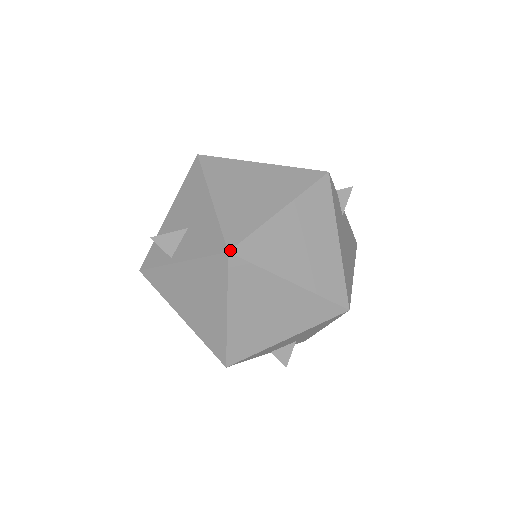
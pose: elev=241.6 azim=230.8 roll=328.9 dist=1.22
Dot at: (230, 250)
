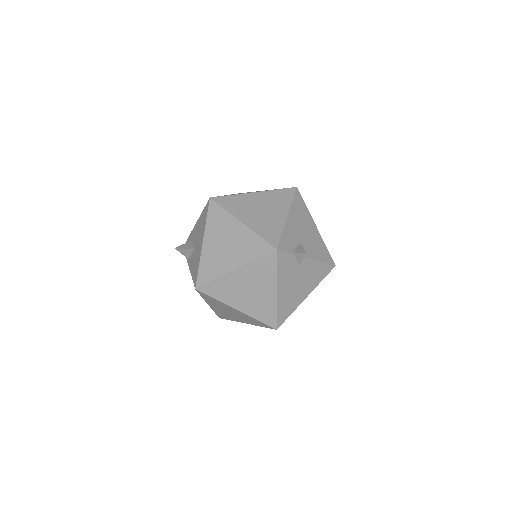
Dot at: (196, 288)
